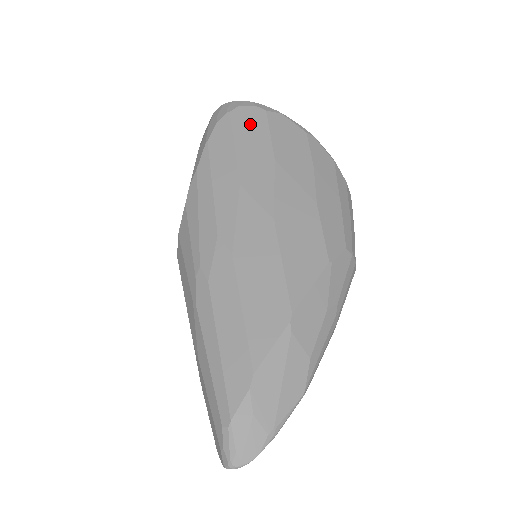
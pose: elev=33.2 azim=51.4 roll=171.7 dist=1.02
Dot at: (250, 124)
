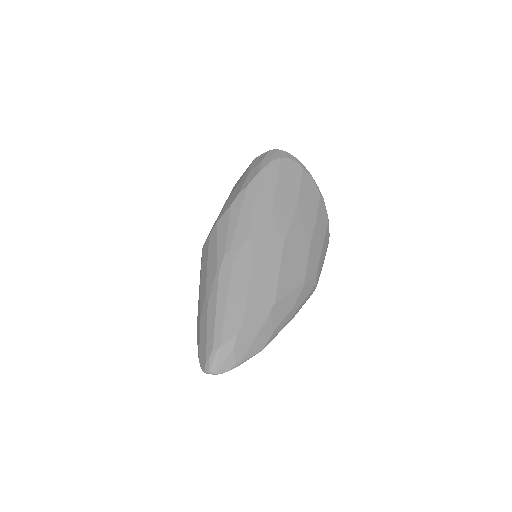
Dot at: (290, 173)
